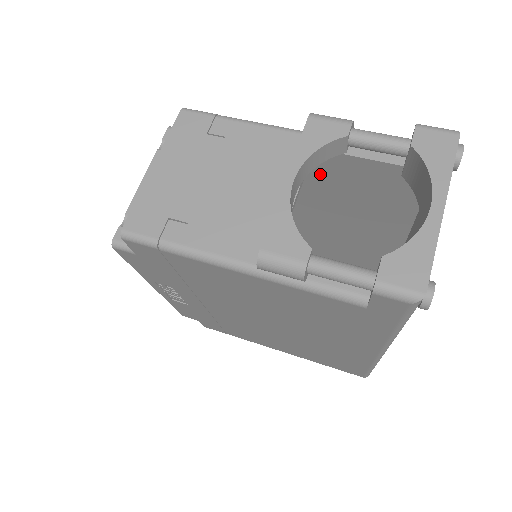
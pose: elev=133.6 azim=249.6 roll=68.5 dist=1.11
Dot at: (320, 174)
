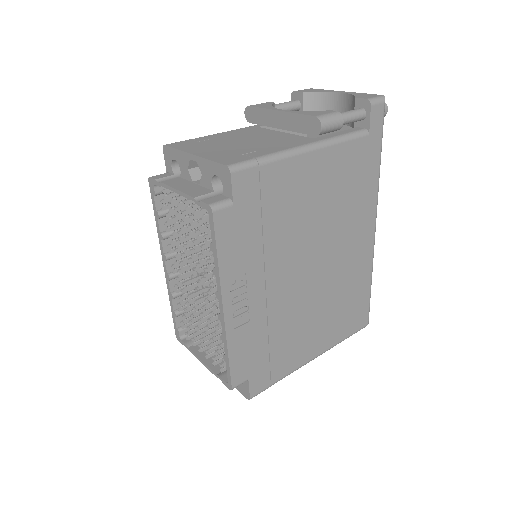
Dot at: occluded
